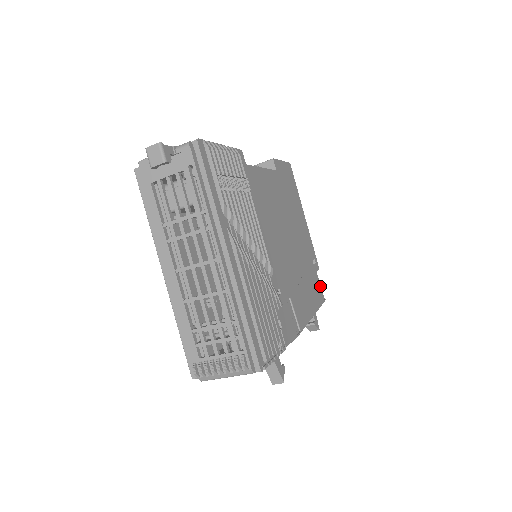
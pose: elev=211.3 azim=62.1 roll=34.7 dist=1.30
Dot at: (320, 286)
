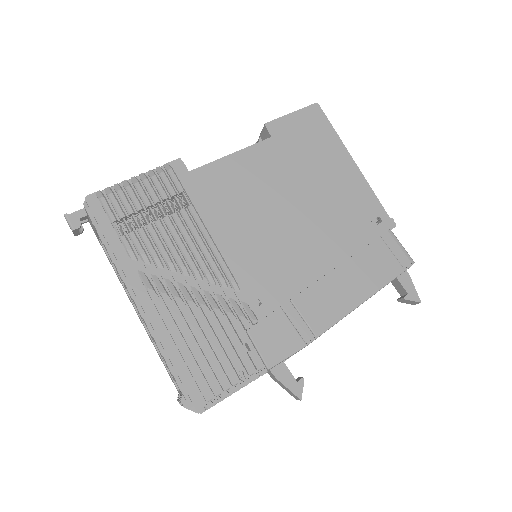
Dot at: (398, 249)
